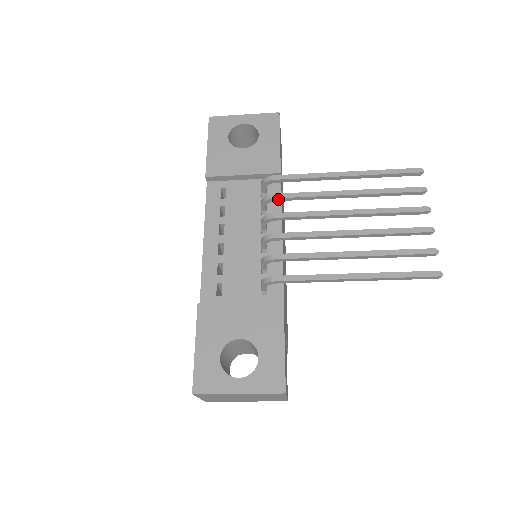
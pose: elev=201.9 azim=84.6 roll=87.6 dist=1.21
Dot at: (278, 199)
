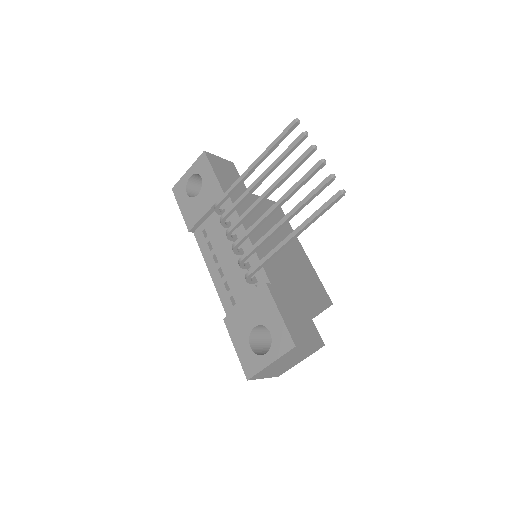
Dot at: (226, 216)
